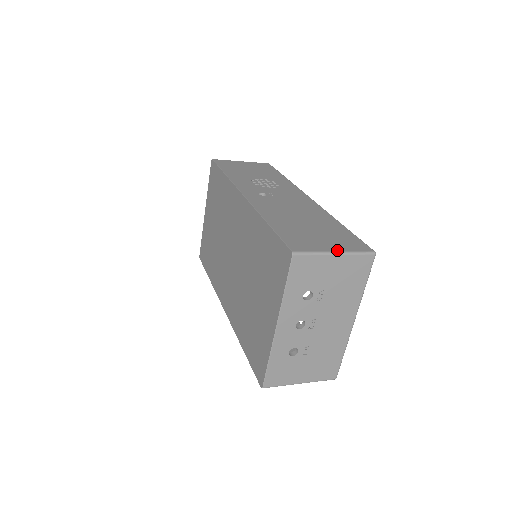
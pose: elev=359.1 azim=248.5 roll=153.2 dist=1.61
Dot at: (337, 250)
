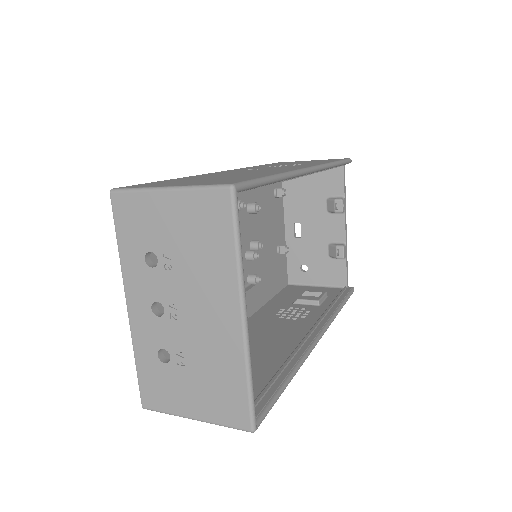
Dot at: (174, 185)
